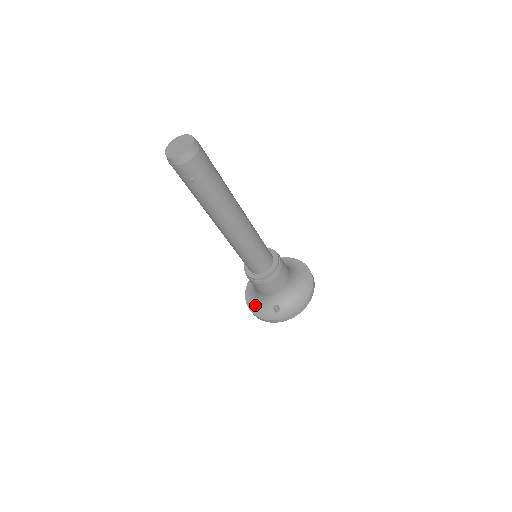
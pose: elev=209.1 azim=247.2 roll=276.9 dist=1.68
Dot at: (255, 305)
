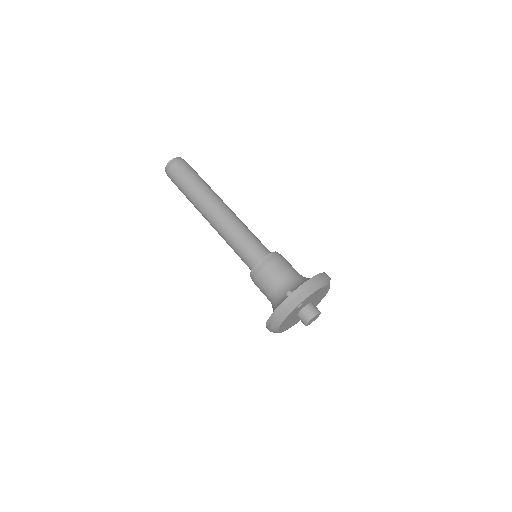
Dot at: occluded
